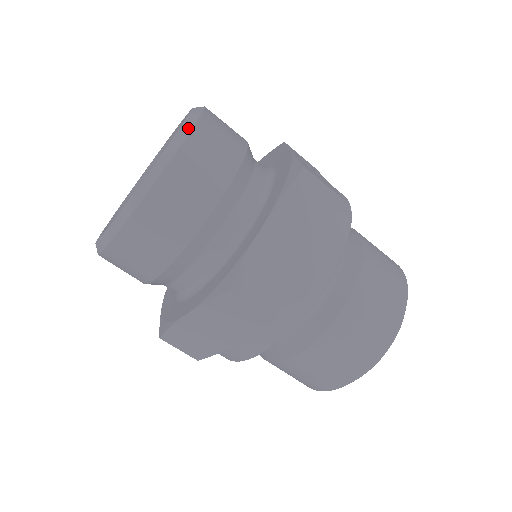
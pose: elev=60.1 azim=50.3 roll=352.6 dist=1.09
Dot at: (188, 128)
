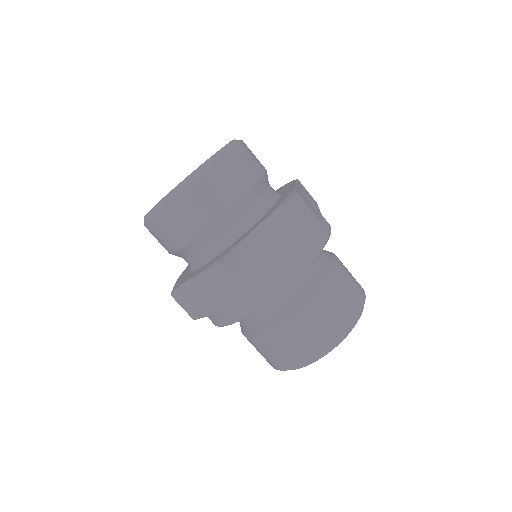
Dot at: (225, 151)
